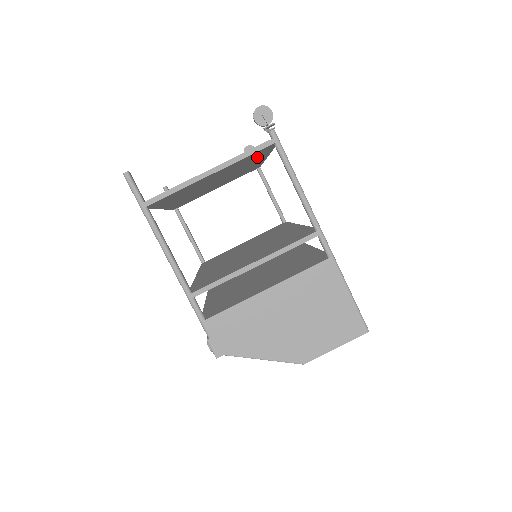
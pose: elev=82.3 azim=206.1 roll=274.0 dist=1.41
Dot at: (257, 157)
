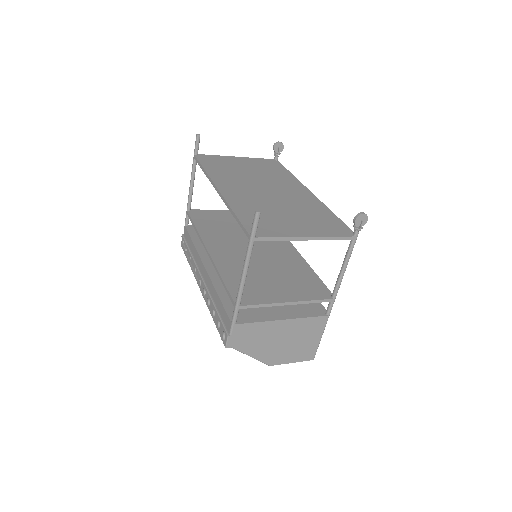
Dot at: occluded
